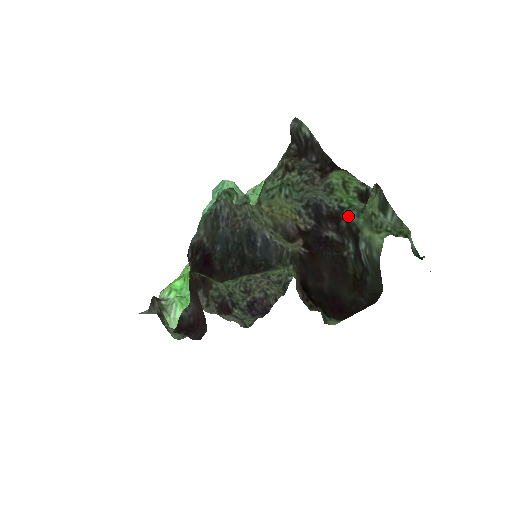
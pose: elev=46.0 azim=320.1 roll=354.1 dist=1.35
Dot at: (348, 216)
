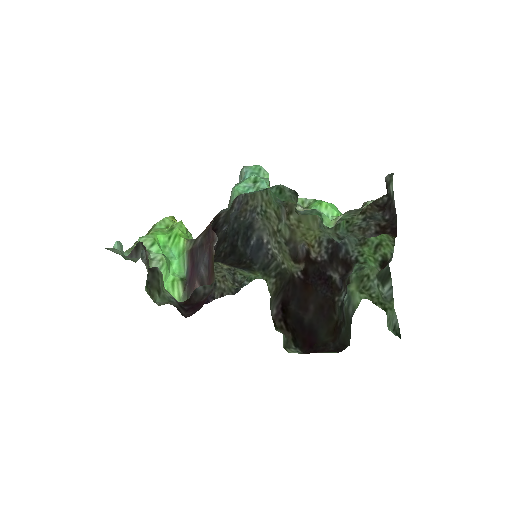
Dot at: occluded
